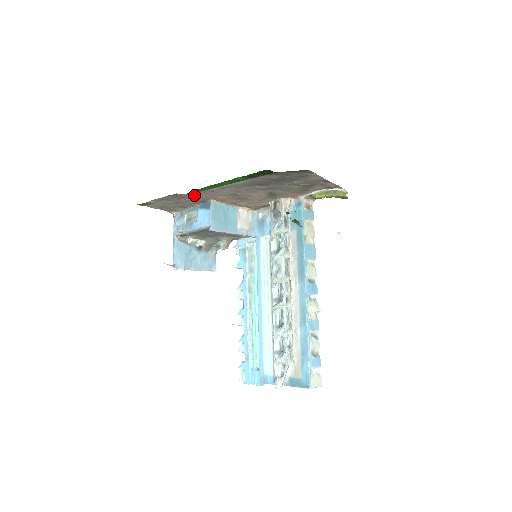
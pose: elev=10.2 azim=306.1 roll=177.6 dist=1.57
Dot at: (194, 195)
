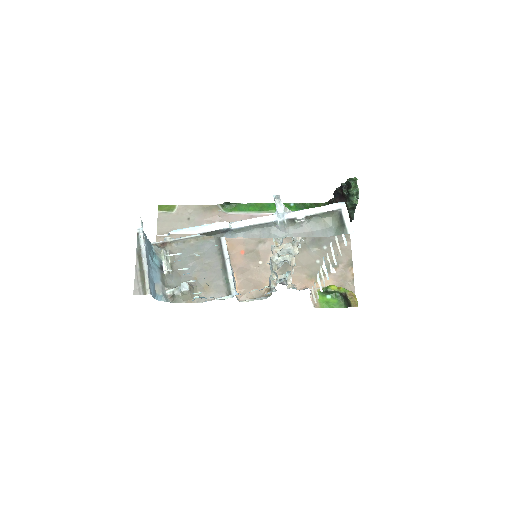
Dot at: (223, 221)
